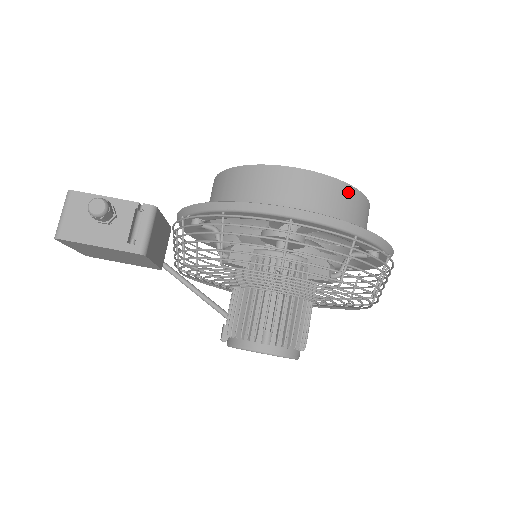
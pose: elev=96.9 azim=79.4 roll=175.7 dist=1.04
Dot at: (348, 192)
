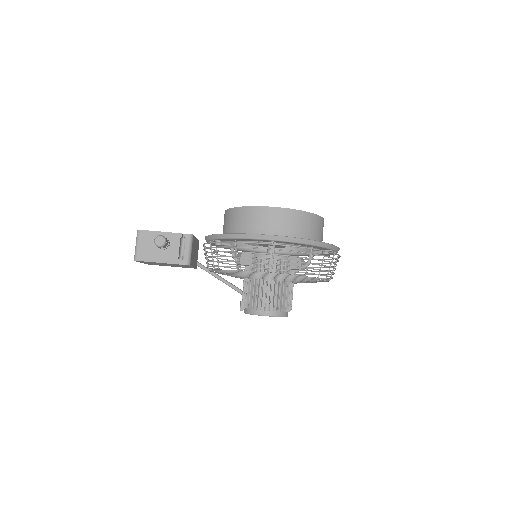
Dot at: (308, 217)
